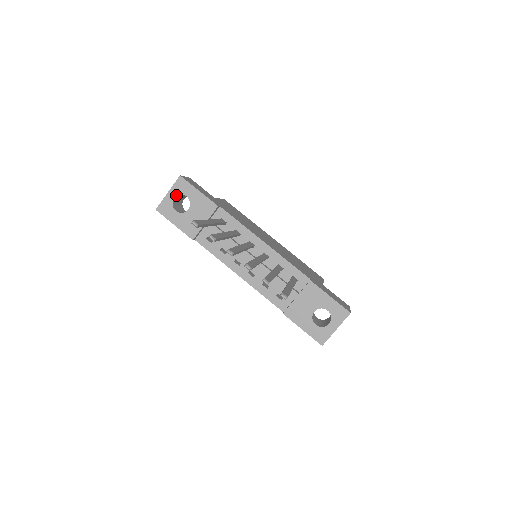
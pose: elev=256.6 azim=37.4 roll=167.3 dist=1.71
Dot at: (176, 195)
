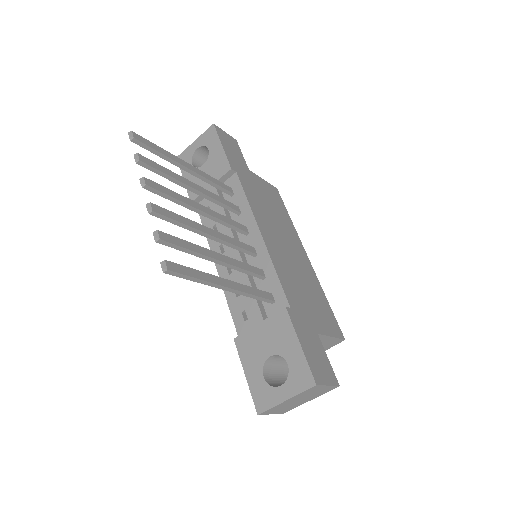
Dot at: (200, 145)
